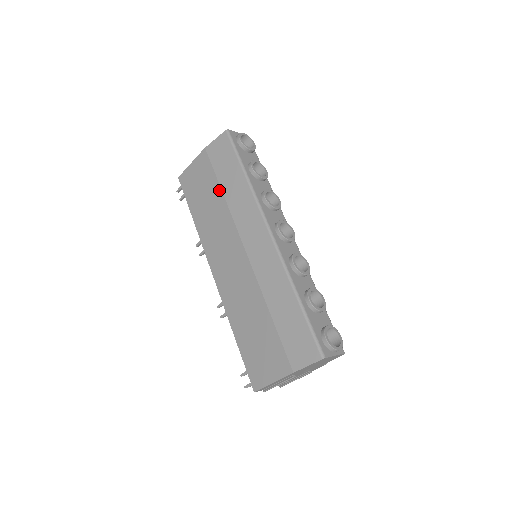
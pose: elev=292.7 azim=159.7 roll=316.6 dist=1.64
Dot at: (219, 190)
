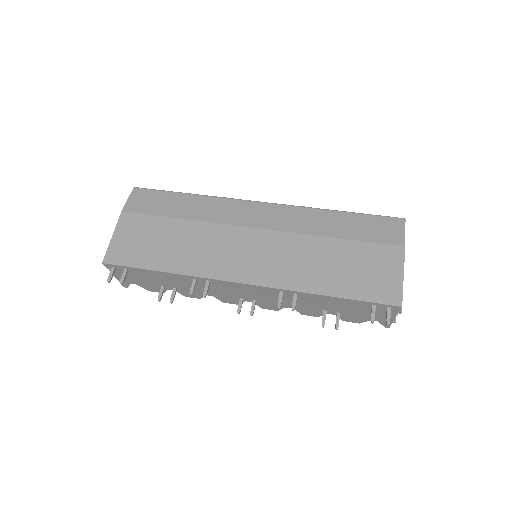
Dot at: (177, 221)
